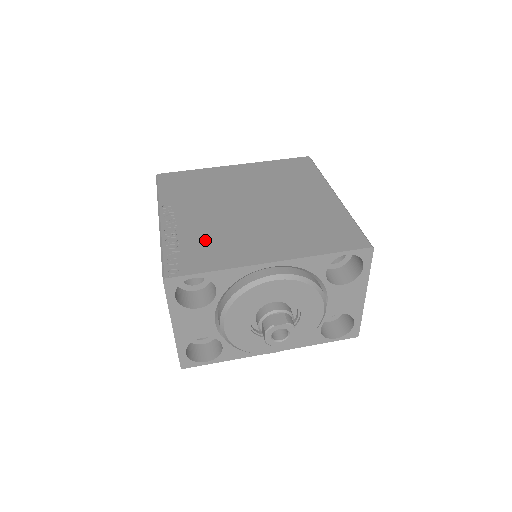
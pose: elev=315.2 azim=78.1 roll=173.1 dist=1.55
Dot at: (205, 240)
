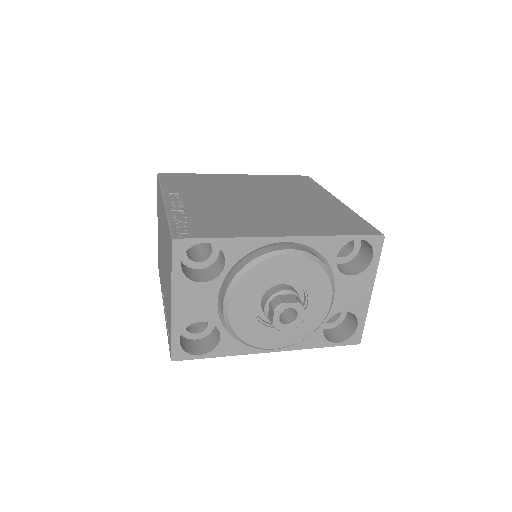
Dot at: (214, 217)
